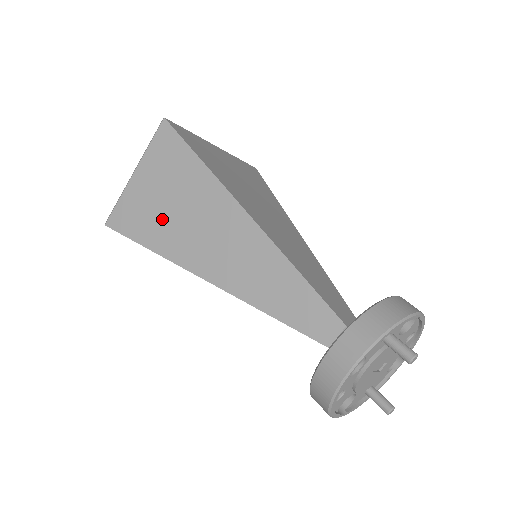
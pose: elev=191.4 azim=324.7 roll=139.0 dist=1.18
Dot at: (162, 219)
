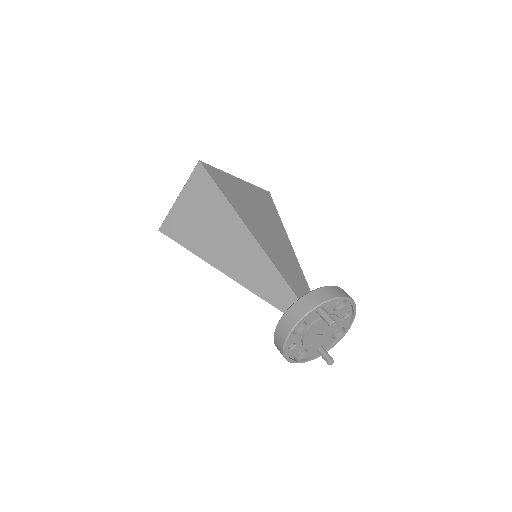
Dot at: (194, 228)
